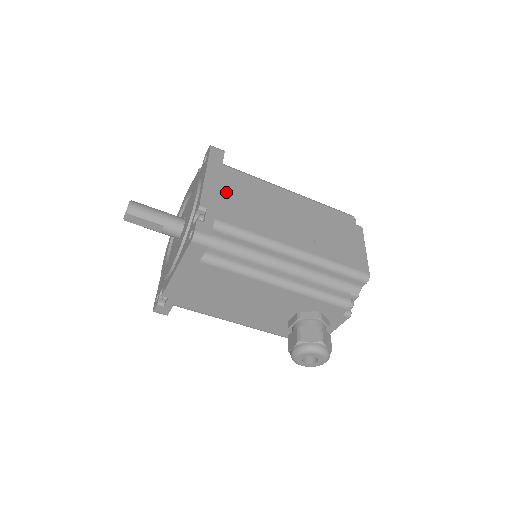
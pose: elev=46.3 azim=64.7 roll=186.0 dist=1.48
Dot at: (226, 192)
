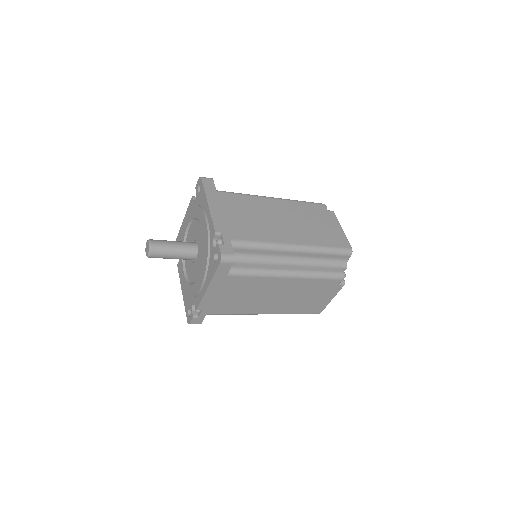
Dot at: (222, 295)
